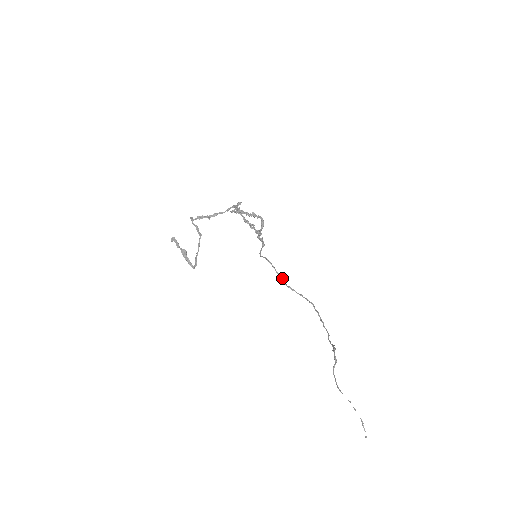
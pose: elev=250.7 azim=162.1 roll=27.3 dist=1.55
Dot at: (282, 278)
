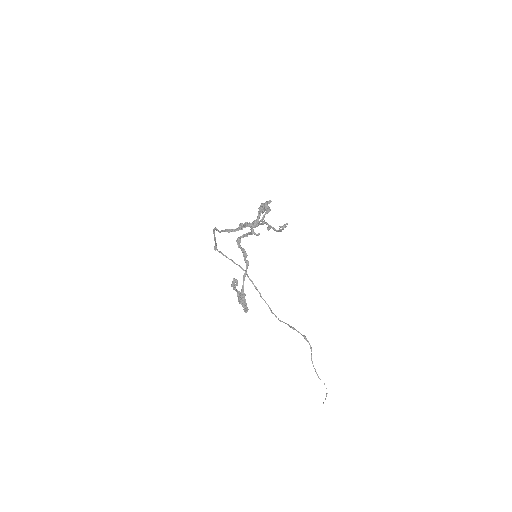
Dot at: (216, 243)
